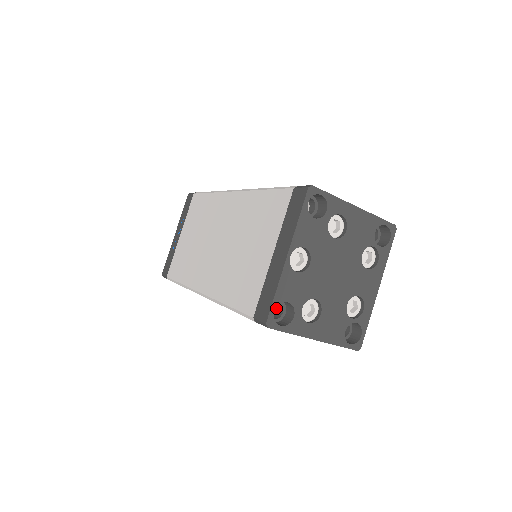
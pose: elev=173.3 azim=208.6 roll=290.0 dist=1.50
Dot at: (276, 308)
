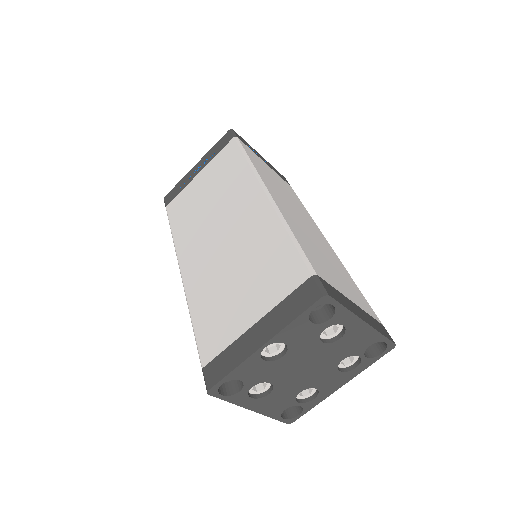
Dot at: occluded
